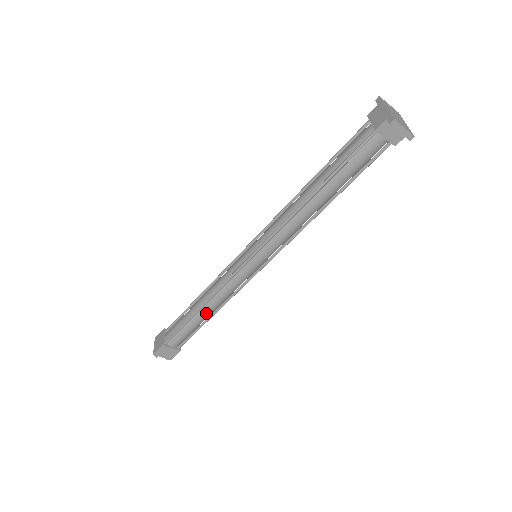
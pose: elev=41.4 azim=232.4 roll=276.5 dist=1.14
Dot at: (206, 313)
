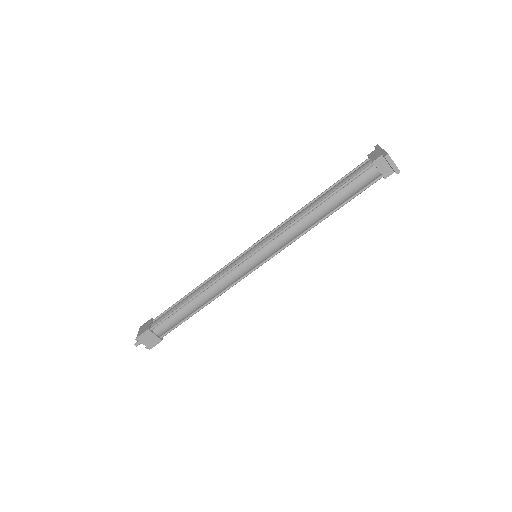
Dot at: (198, 303)
